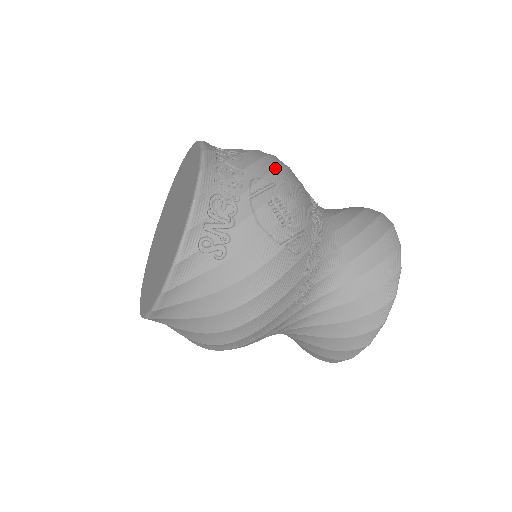
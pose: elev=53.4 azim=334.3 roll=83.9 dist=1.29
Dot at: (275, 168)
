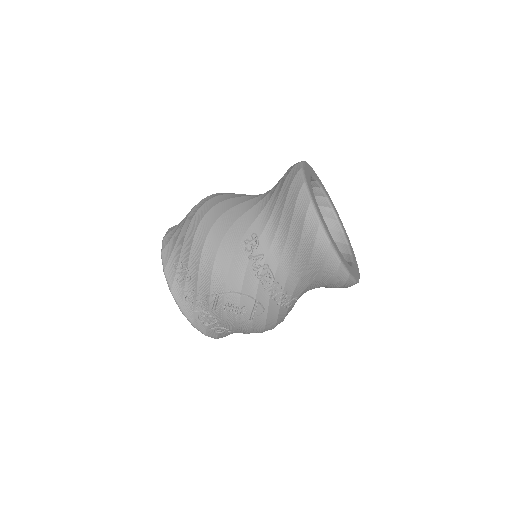
Dot at: (210, 277)
